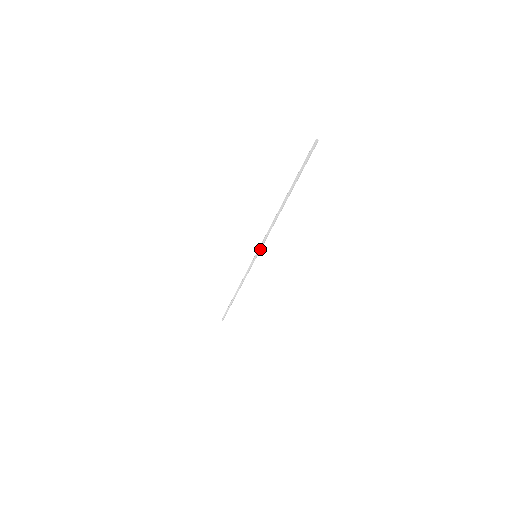
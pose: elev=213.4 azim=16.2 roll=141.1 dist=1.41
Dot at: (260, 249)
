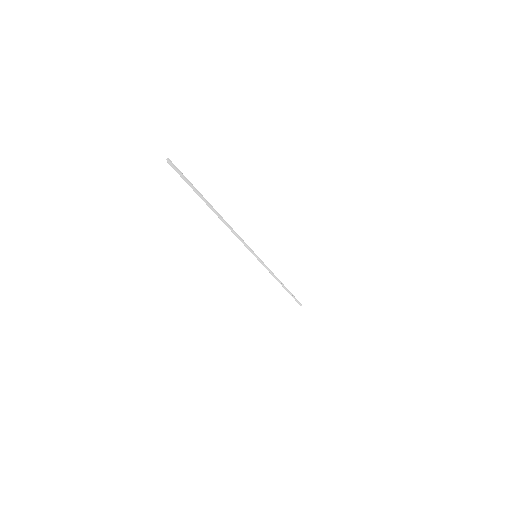
Dot at: (250, 251)
